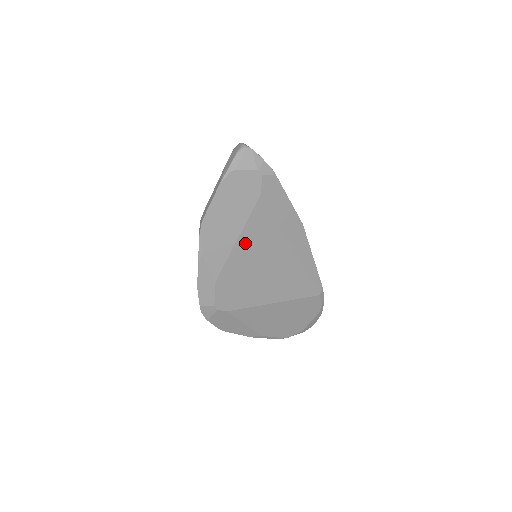
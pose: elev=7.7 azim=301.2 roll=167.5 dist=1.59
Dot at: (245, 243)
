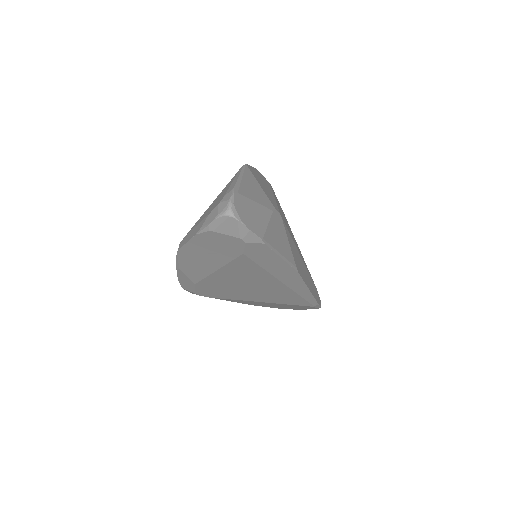
Dot at: (226, 273)
